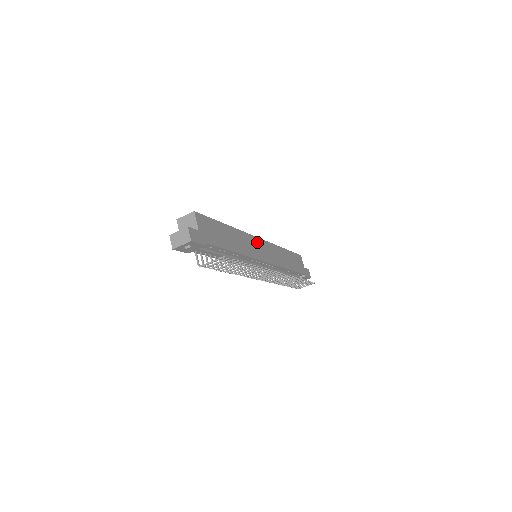
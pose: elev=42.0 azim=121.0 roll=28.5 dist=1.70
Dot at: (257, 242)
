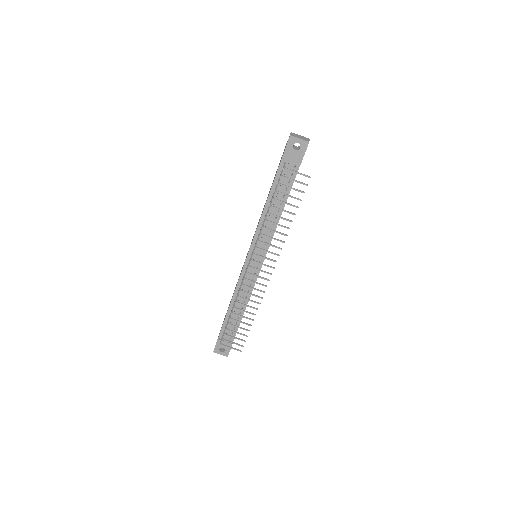
Dot at: occluded
